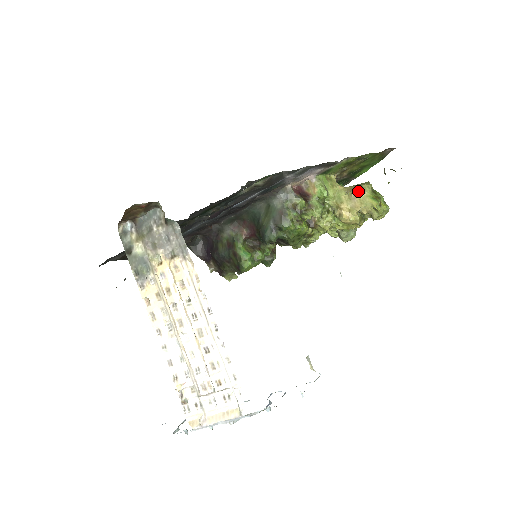
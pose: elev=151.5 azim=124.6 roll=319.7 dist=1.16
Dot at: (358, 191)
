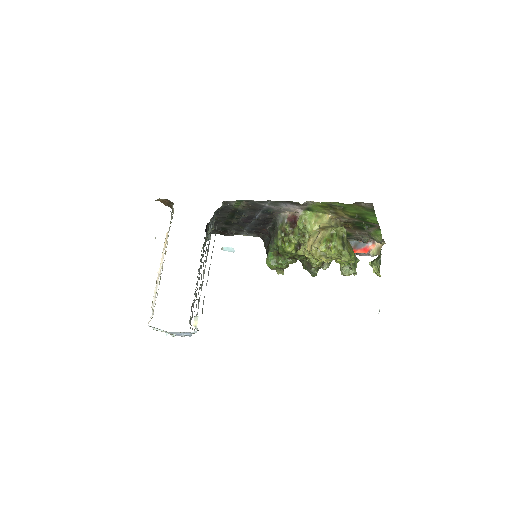
Dot at: (321, 231)
